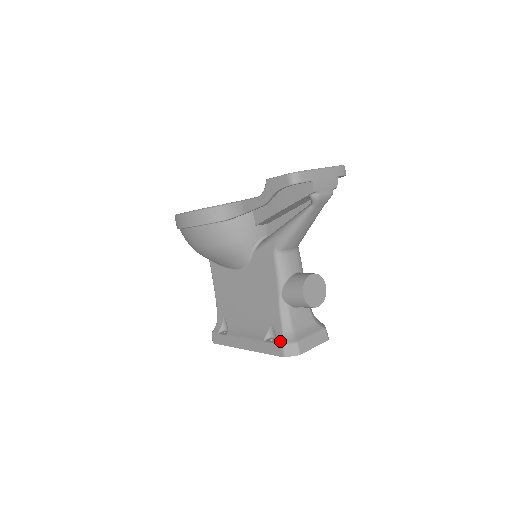
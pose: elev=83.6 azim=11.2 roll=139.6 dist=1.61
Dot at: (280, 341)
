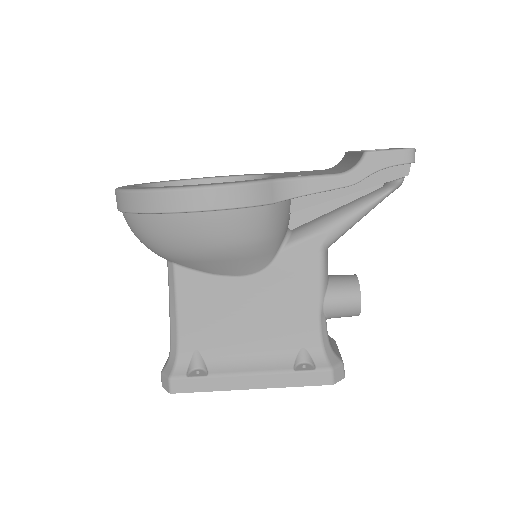
Dot at: (326, 365)
